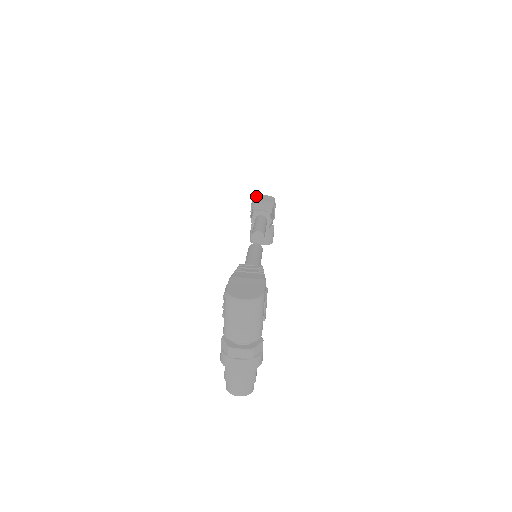
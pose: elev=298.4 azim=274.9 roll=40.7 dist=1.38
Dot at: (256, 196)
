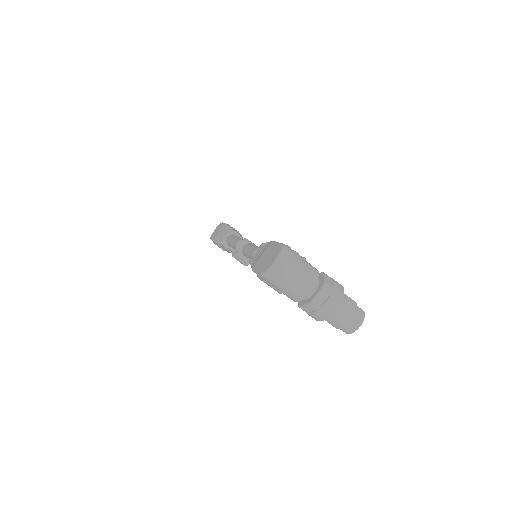
Dot at: occluded
